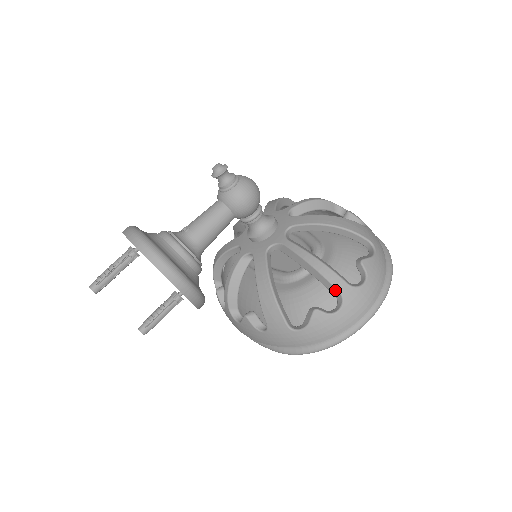
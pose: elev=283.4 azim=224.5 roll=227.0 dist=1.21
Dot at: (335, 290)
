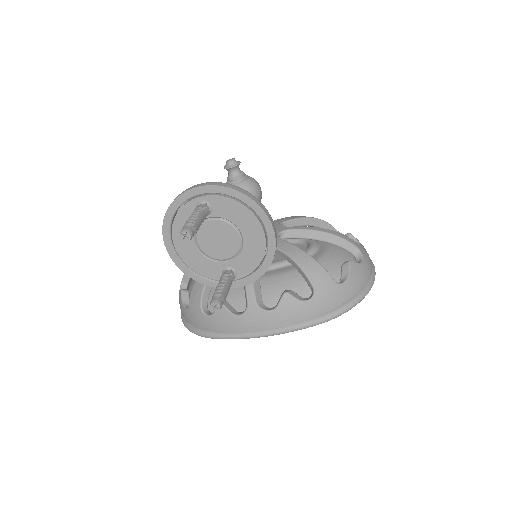
Dot at: (352, 246)
